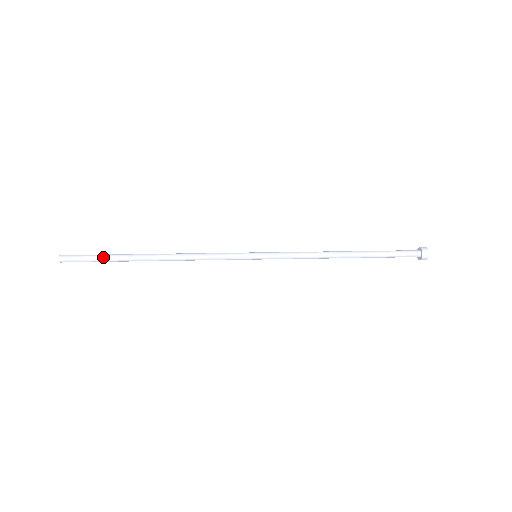
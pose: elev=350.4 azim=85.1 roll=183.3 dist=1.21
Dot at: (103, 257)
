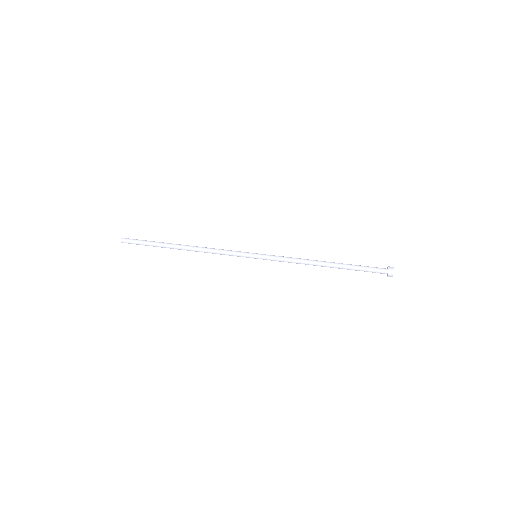
Dot at: (149, 242)
